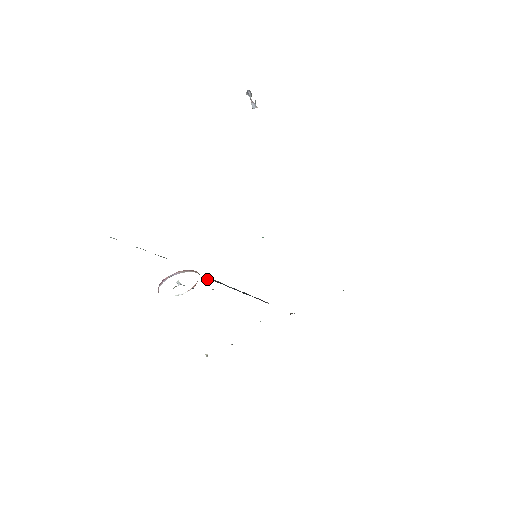
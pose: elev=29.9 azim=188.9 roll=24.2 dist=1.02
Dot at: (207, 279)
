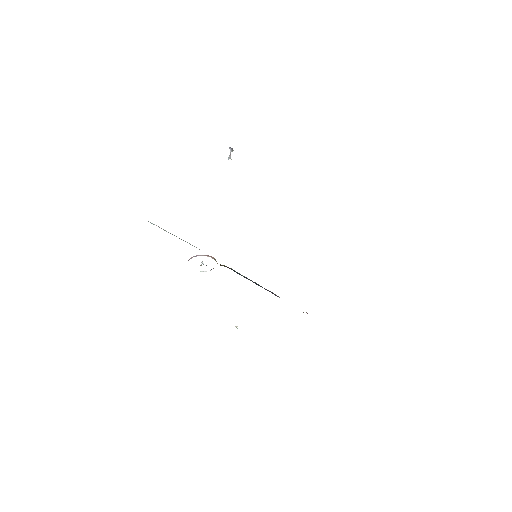
Dot at: (222, 265)
